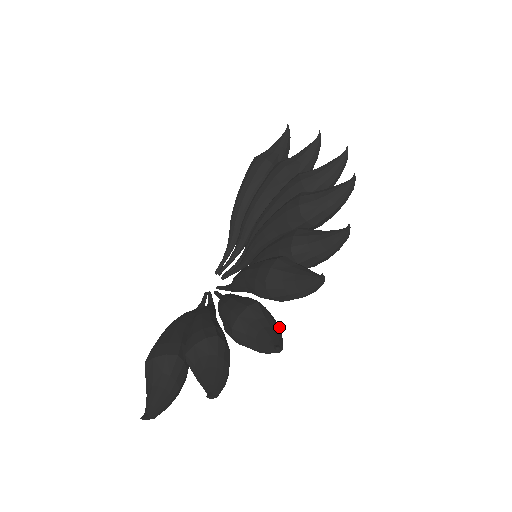
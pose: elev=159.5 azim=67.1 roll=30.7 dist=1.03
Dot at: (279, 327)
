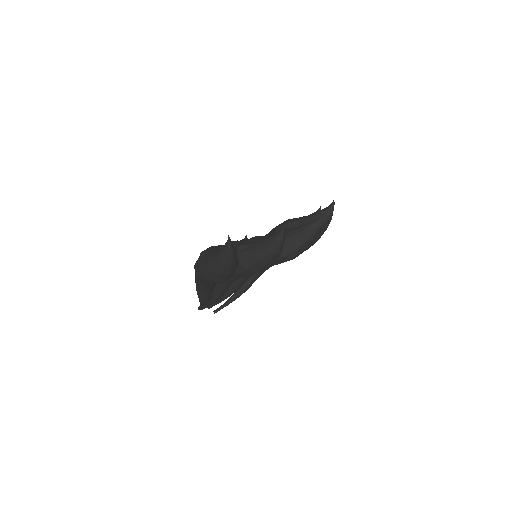
Dot at: occluded
